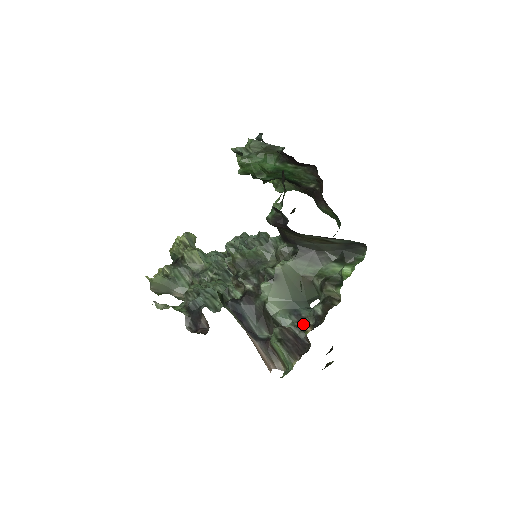
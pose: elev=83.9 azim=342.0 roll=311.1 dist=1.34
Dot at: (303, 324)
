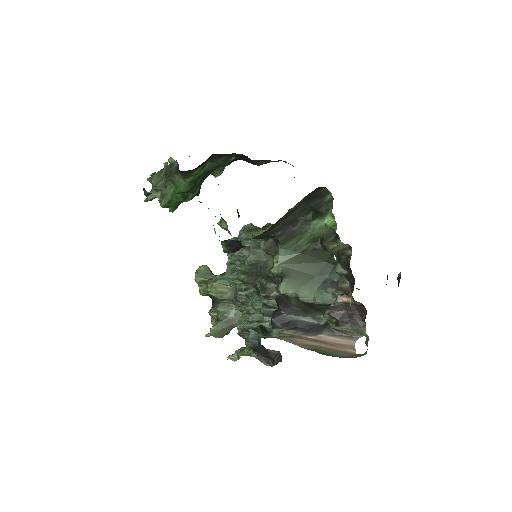
Dot at: (340, 299)
